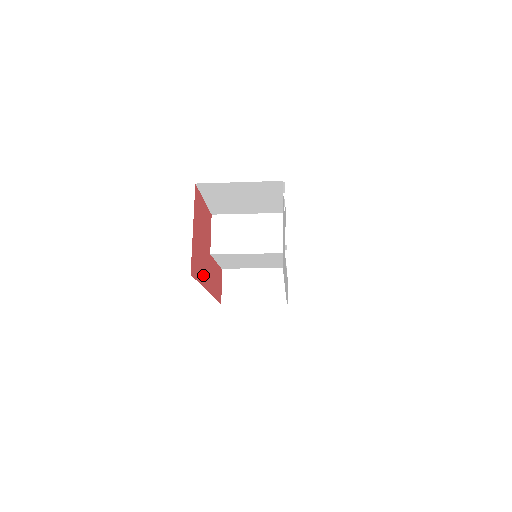
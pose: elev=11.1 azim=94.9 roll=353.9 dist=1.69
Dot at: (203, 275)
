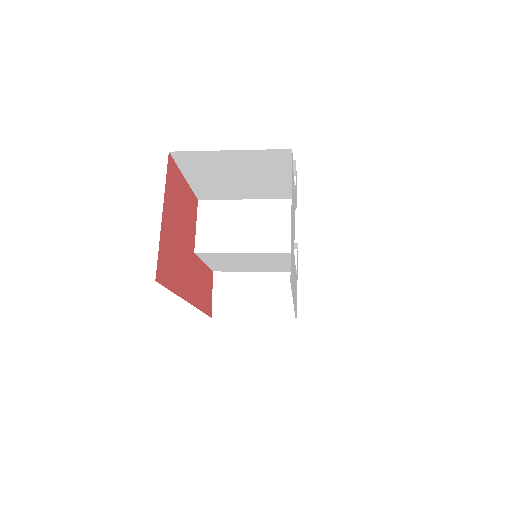
Dot at: (180, 281)
